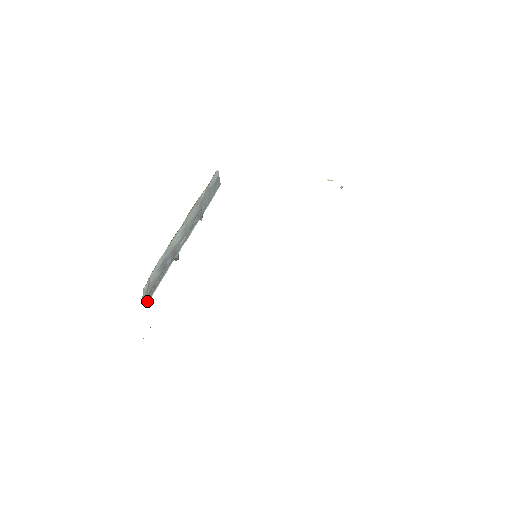
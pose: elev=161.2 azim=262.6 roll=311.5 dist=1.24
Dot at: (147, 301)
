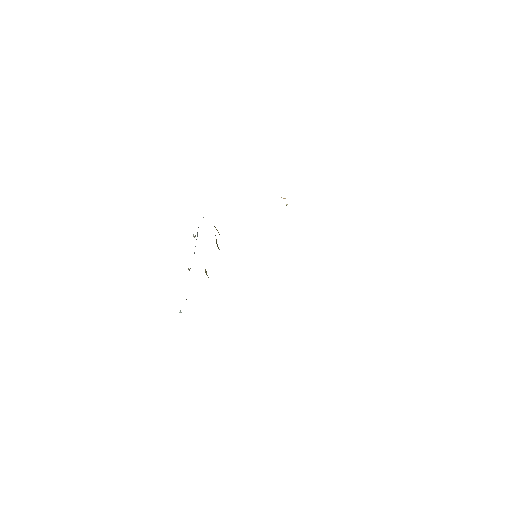
Dot at: occluded
